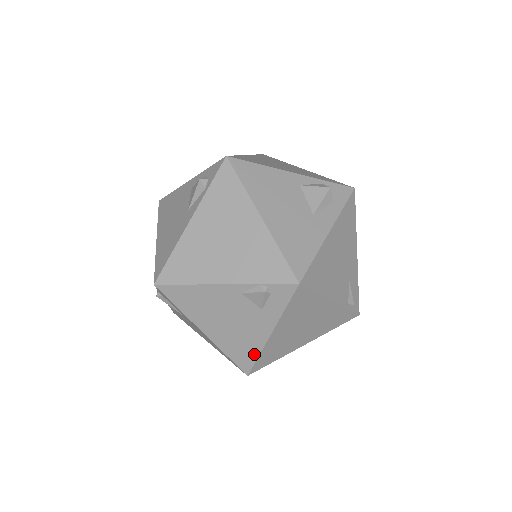
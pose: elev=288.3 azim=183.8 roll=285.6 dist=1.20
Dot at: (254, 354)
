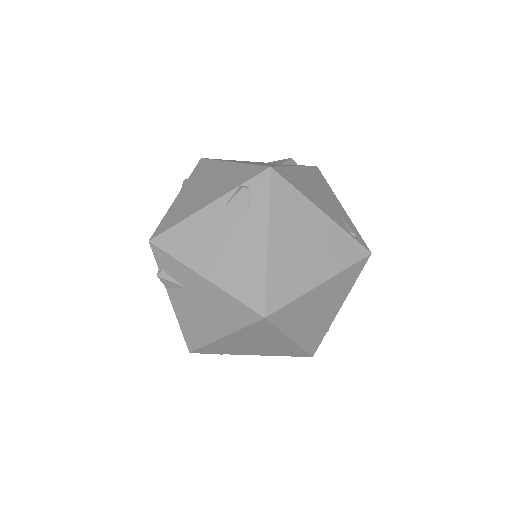
Dot at: (261, 279)
